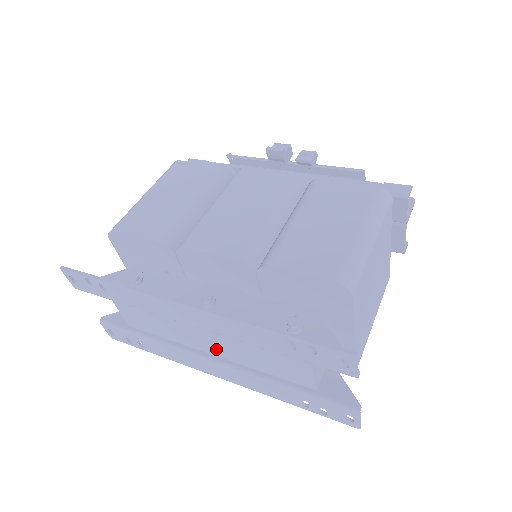
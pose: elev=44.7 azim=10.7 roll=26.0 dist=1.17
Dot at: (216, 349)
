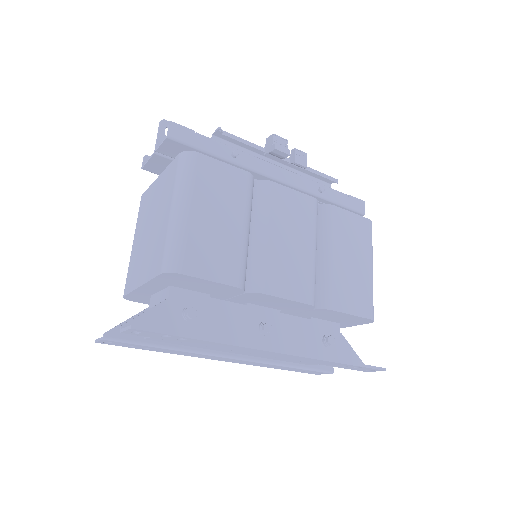
Dot at: (248, 353)
